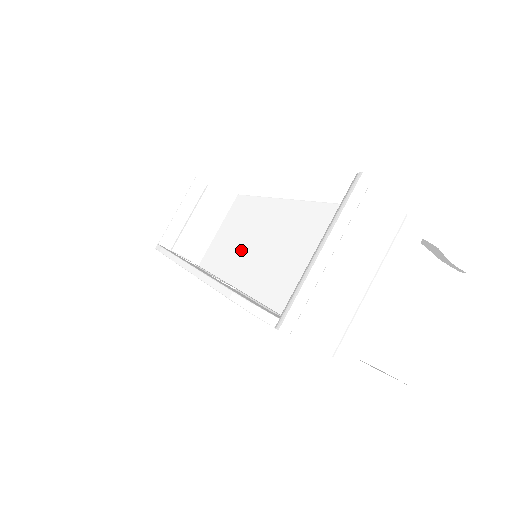
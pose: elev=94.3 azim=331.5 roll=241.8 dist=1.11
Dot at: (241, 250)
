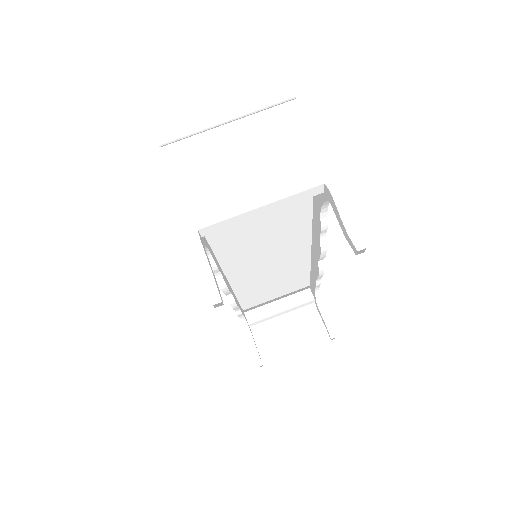
Dot at: occluded
